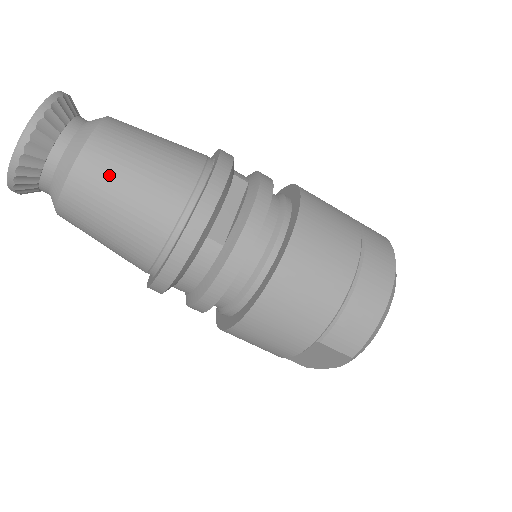
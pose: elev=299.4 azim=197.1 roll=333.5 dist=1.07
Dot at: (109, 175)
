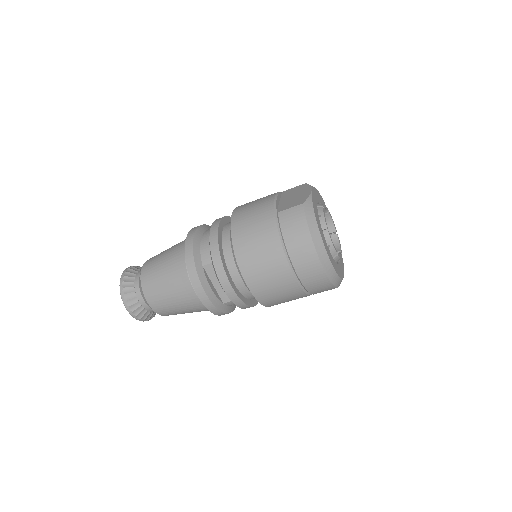
Dot at: (170, 311)
